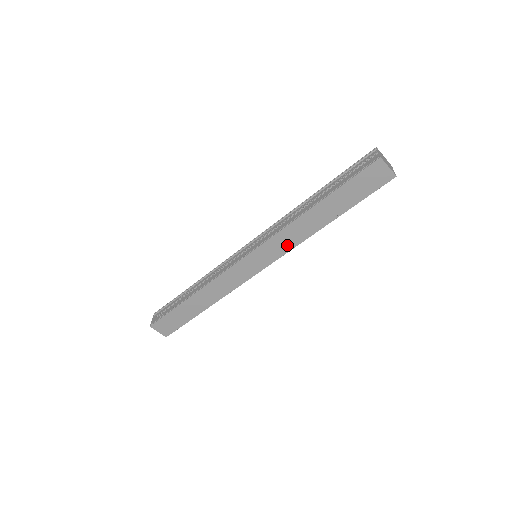
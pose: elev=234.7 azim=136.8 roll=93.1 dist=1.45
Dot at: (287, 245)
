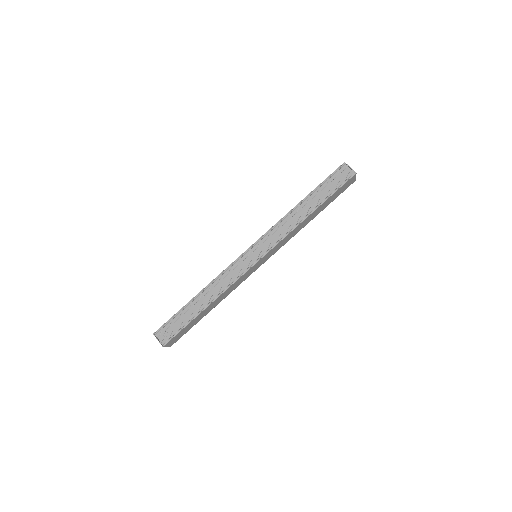
Dot at: (285, 242)
